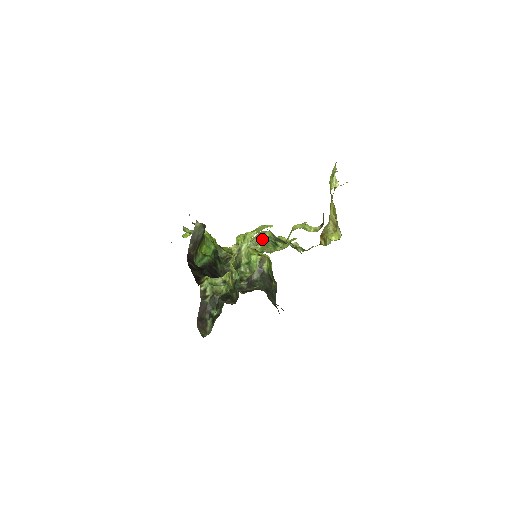
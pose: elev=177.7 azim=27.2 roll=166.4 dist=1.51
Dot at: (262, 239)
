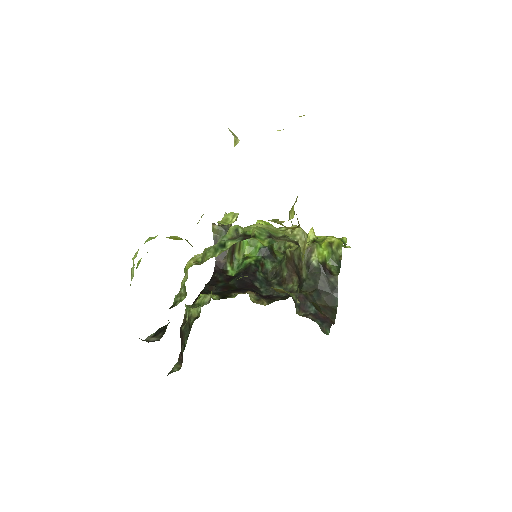
Dot at: occluded
